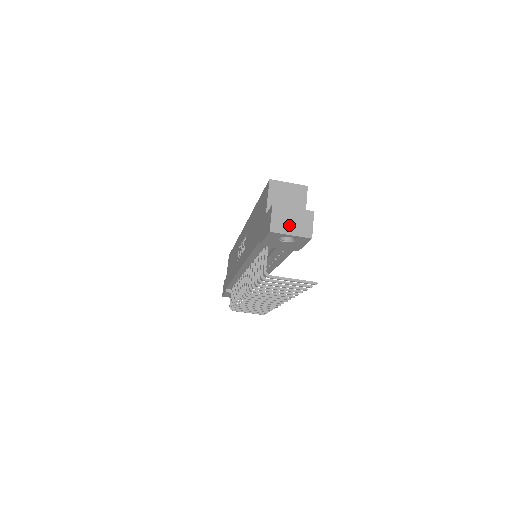
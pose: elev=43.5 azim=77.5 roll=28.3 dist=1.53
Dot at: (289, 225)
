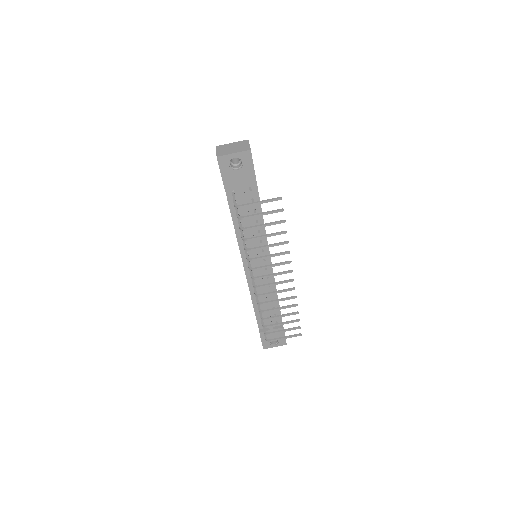
Dot at: (231, 150)
